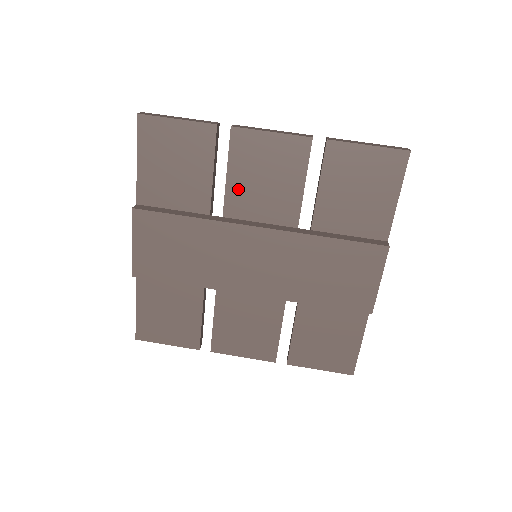
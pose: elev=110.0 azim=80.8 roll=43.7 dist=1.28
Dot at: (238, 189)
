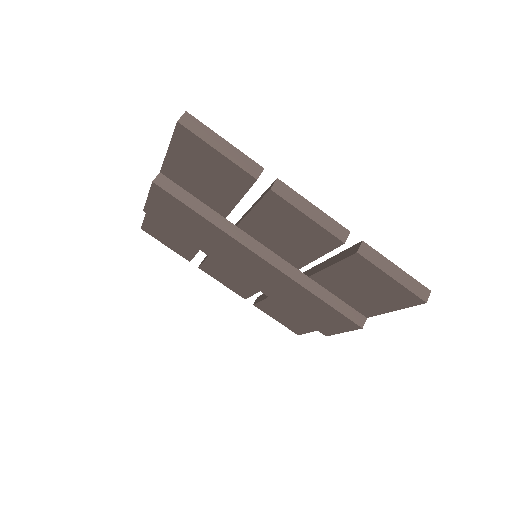
Dot at: (258, 223)
